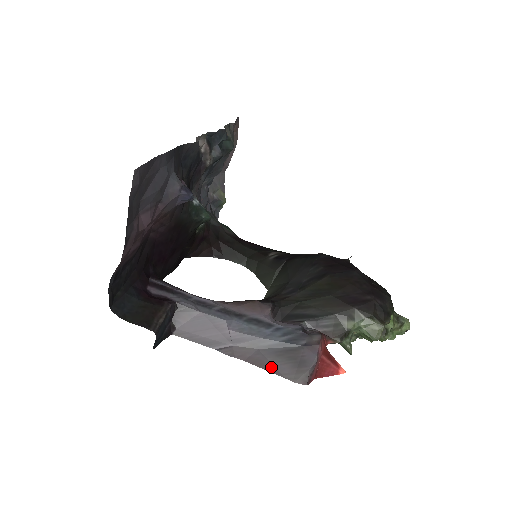
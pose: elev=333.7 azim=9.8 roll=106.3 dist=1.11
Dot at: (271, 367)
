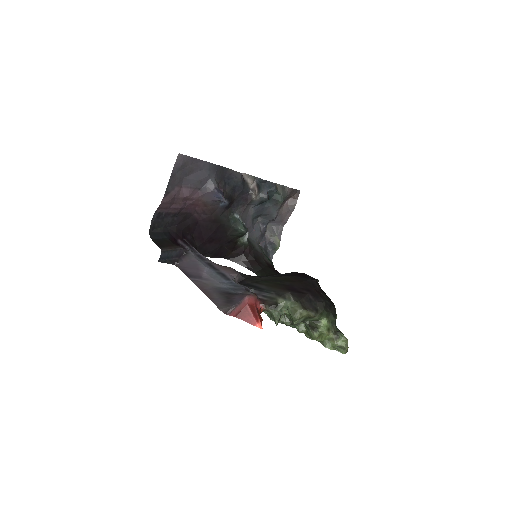
Dot at: (213, 298)
